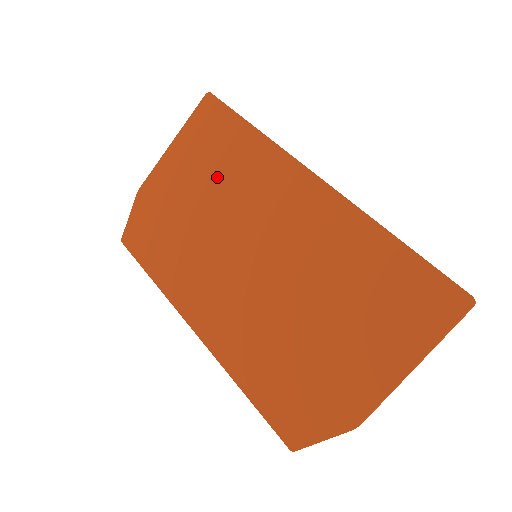
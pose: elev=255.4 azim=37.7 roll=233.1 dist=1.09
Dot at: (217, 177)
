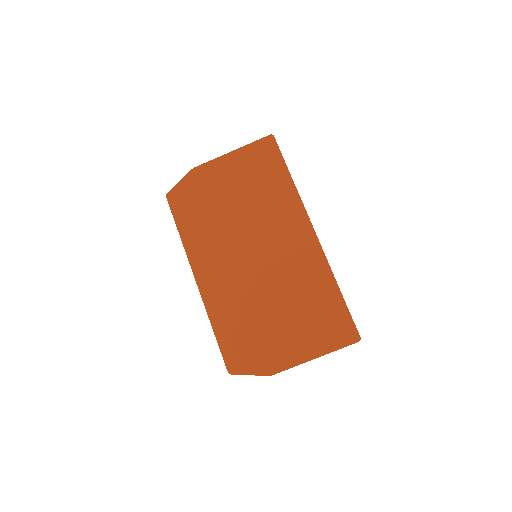
Dot at: (254, 194)
